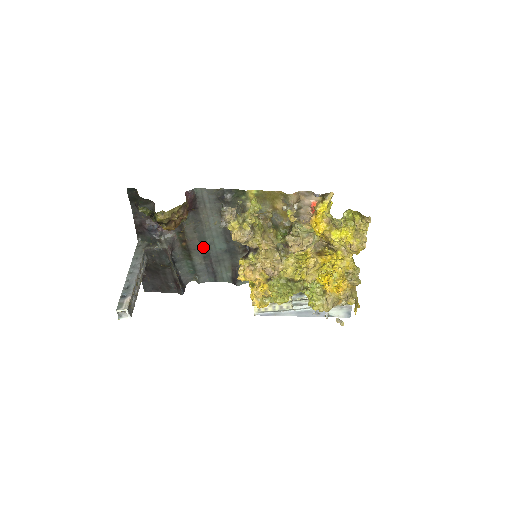
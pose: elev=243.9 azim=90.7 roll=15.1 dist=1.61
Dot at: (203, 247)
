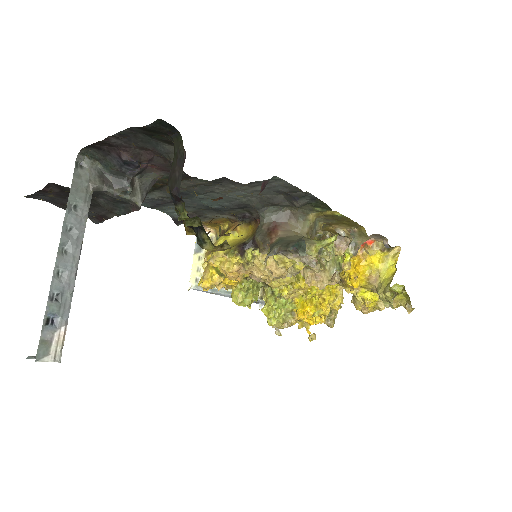
Dot at: (183, 194)
